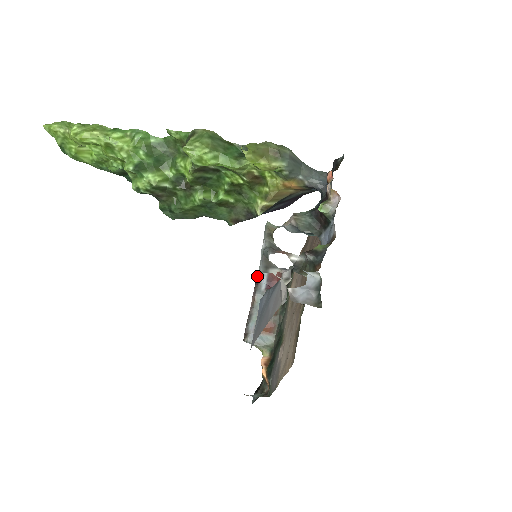
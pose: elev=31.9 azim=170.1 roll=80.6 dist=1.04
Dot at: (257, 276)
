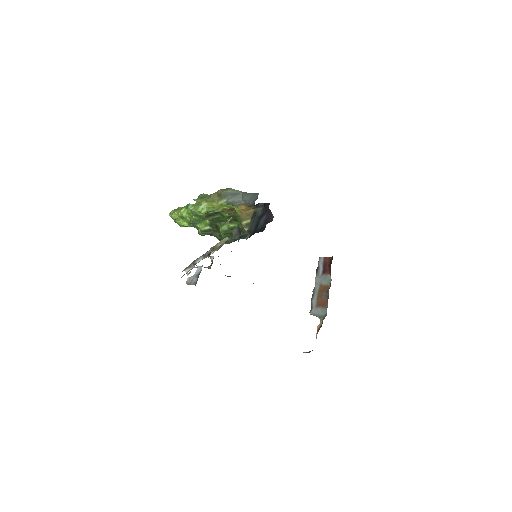
Dot at: (318, 265)
